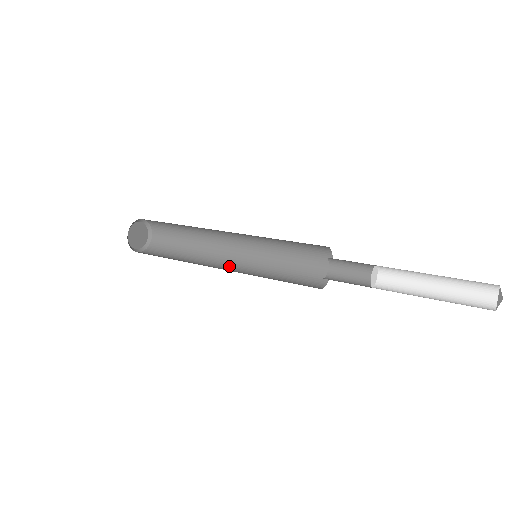
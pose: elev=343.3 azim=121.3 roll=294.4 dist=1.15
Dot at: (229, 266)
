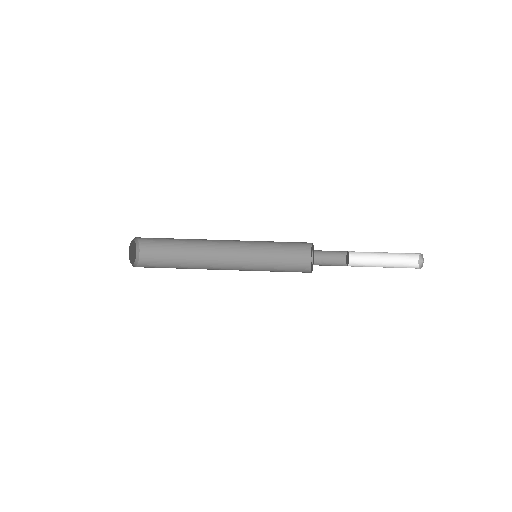
Dot at: (229, 255)
